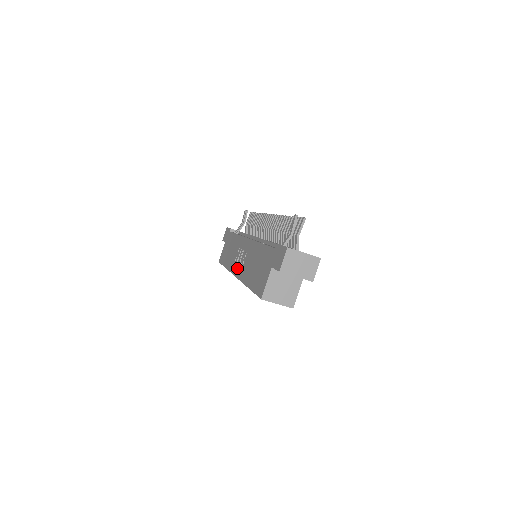
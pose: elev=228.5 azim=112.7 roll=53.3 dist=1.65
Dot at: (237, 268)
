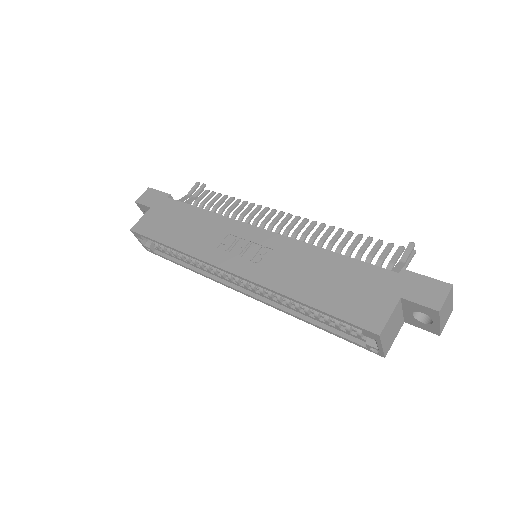
Dot at: (236, 262)
